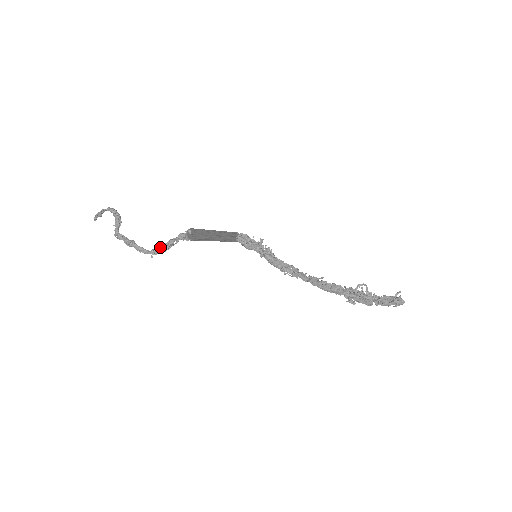
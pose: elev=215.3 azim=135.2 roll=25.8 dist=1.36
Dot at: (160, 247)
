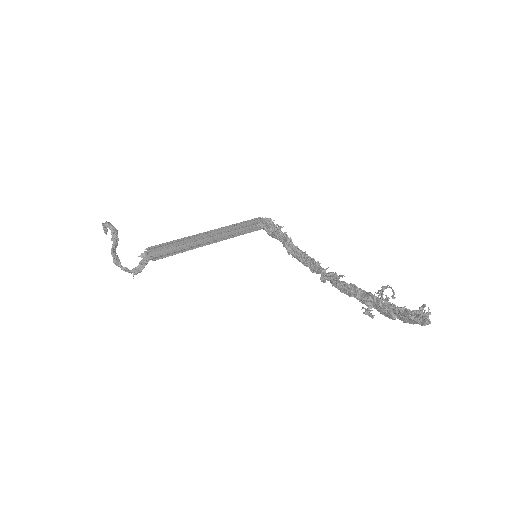
Dot at: (136, 267)
